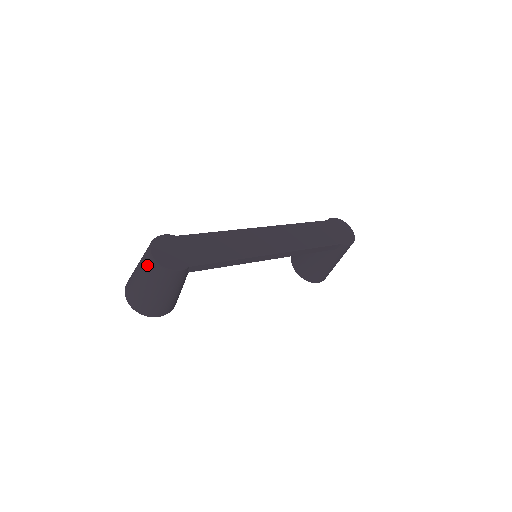
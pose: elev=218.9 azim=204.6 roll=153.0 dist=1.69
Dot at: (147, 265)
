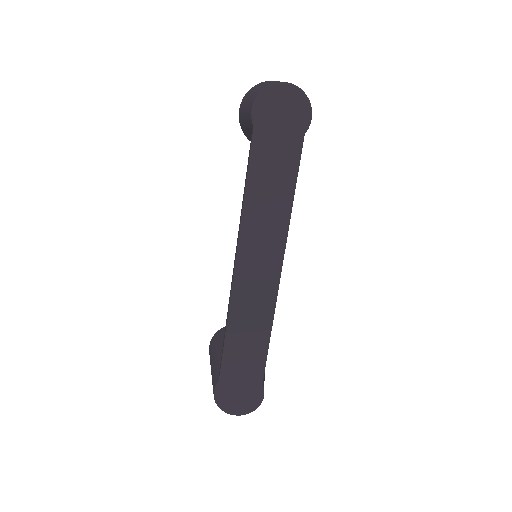
Dot at: occluded
